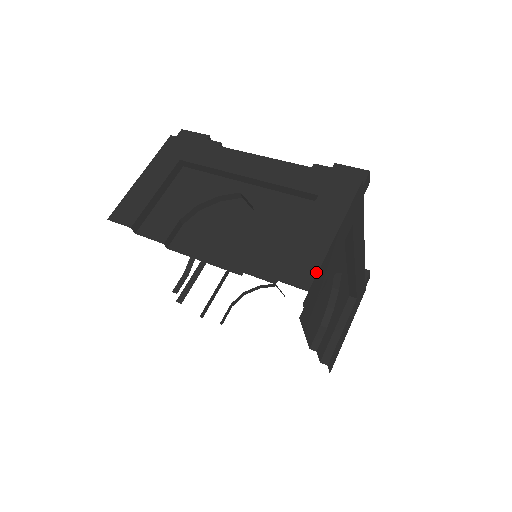
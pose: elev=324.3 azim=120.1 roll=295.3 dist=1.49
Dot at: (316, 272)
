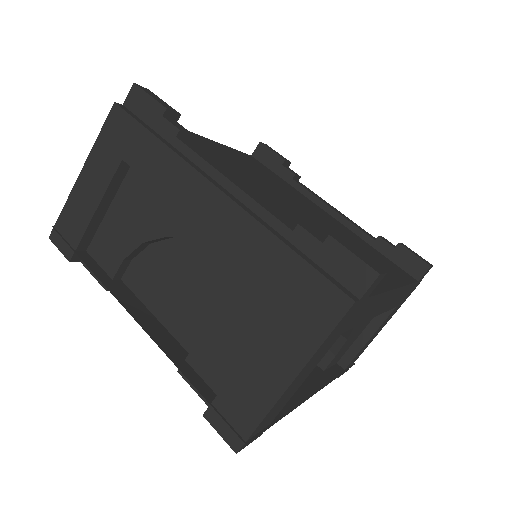
Dot at: (250, 432)
